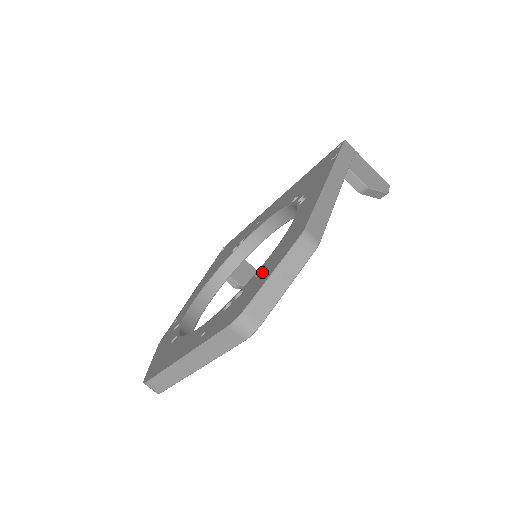
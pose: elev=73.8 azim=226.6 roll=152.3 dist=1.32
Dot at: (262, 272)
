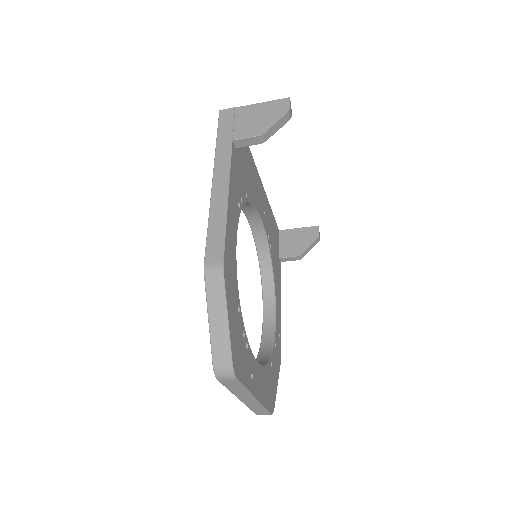
Dot at: occluded
